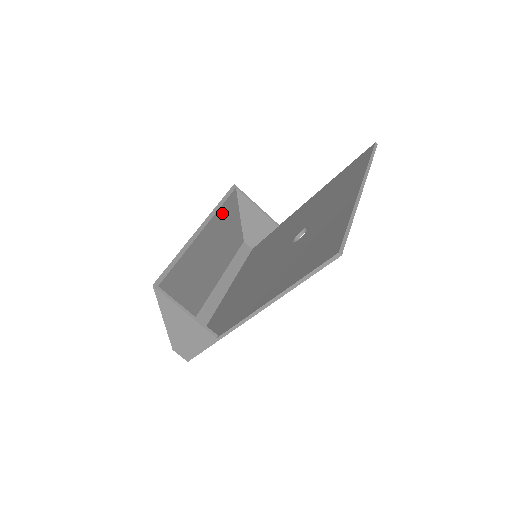
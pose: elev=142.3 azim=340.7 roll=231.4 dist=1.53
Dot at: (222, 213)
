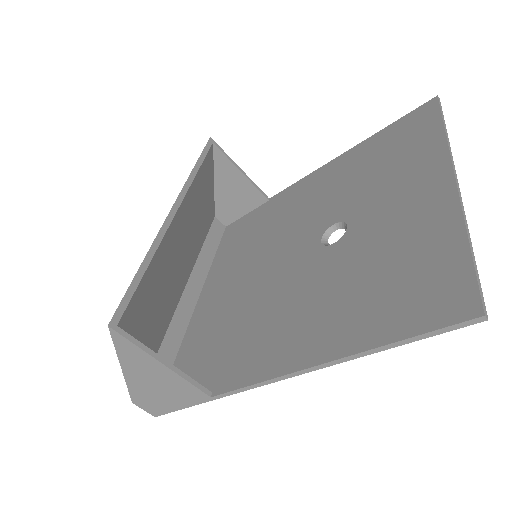
Dot at: (197, 183)
